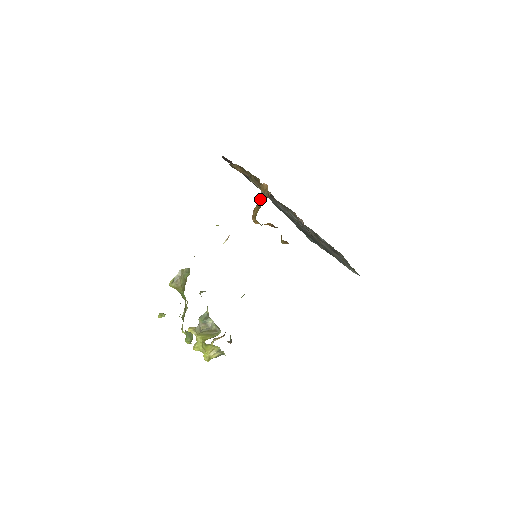
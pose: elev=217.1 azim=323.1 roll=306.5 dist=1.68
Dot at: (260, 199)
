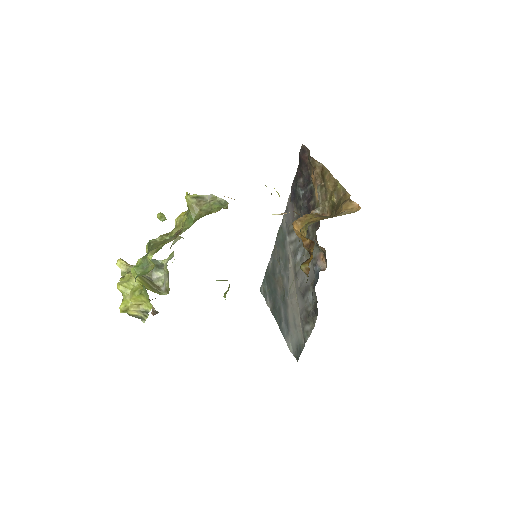
Dot at: (313, 212)
